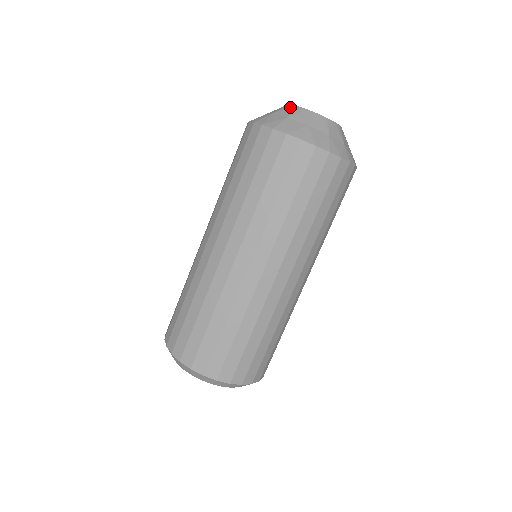
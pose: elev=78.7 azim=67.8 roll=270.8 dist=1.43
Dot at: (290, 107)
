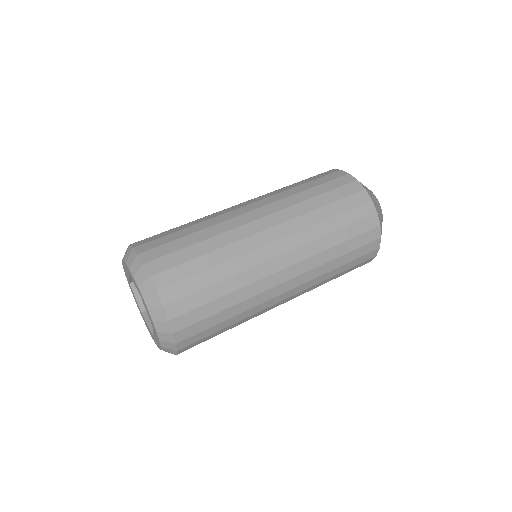
Dot at: occluded
